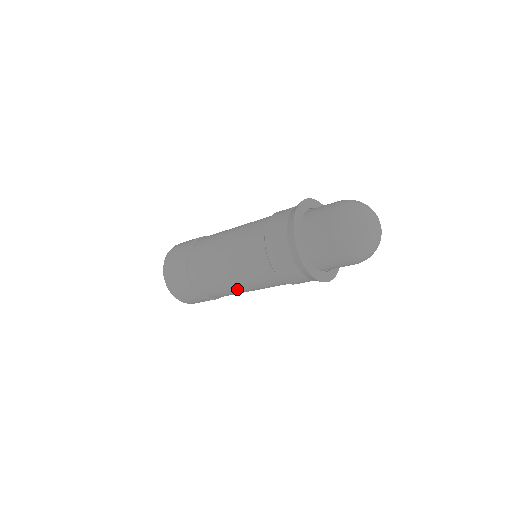
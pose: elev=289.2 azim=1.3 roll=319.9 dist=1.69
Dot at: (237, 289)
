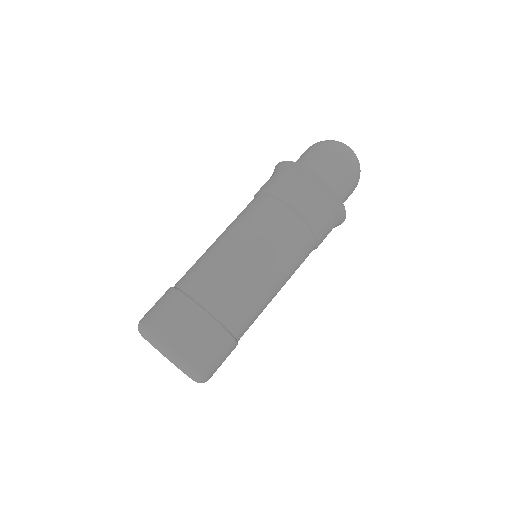
Dot at: (269, 288)
